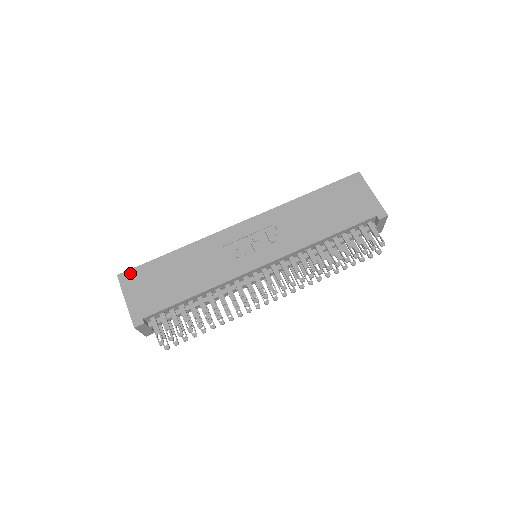
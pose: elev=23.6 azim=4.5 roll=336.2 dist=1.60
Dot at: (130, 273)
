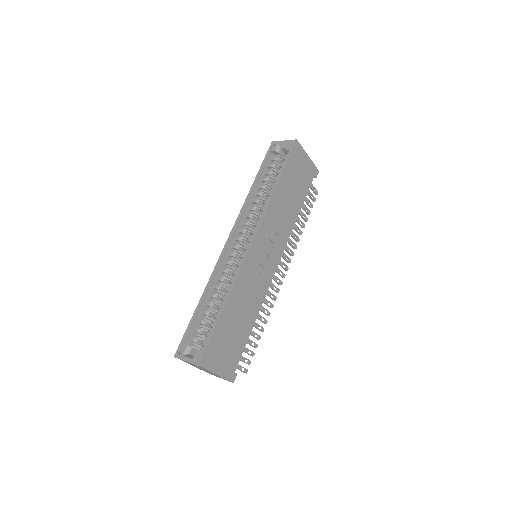
Dot at: (207, 354)
